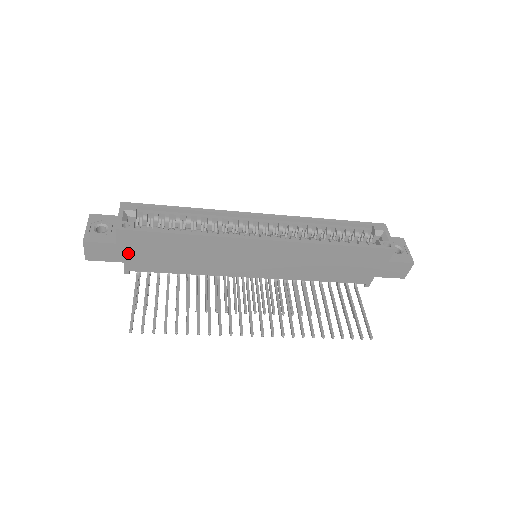
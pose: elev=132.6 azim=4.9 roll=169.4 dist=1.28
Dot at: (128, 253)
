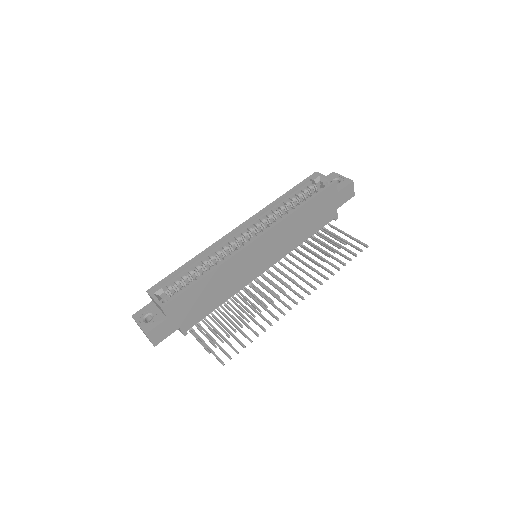
Dot at: (178, 319)
